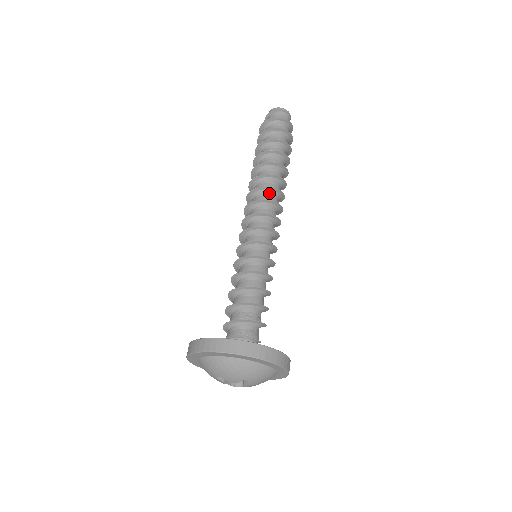
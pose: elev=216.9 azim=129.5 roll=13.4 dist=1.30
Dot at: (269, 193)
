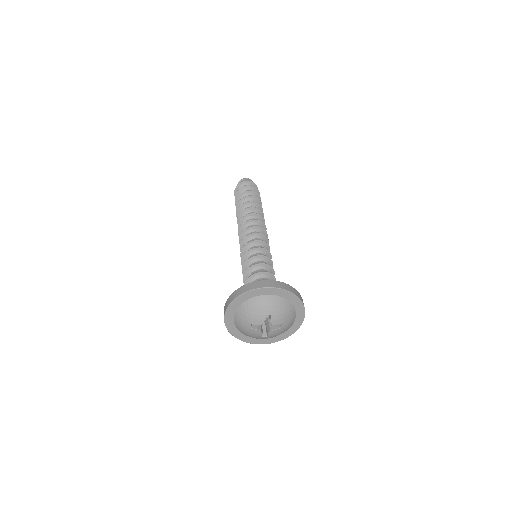
Dot at: (249, 219)
